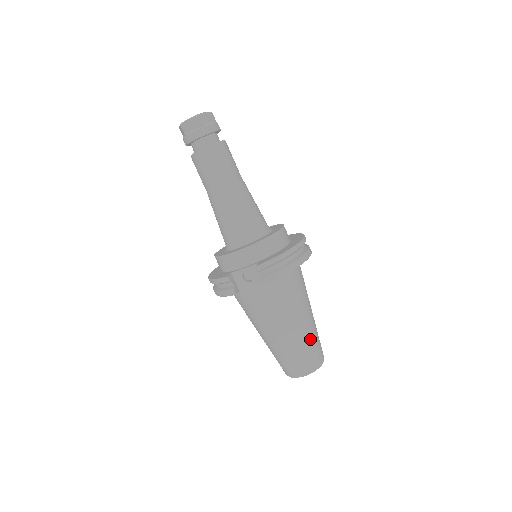
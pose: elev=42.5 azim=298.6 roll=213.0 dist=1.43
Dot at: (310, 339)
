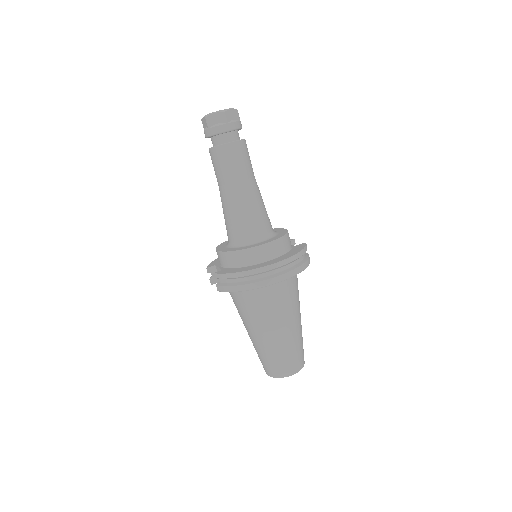
Dot at: (273, 351)
